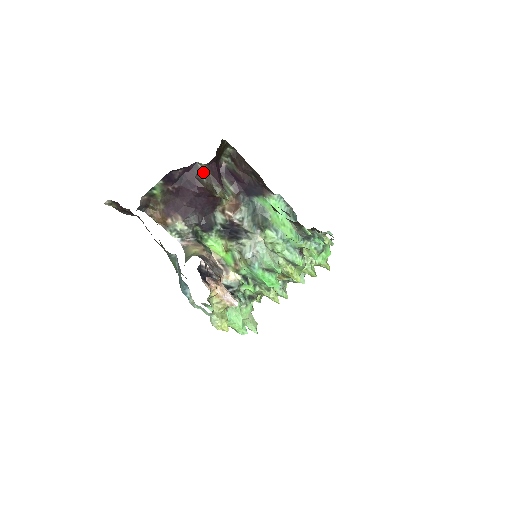
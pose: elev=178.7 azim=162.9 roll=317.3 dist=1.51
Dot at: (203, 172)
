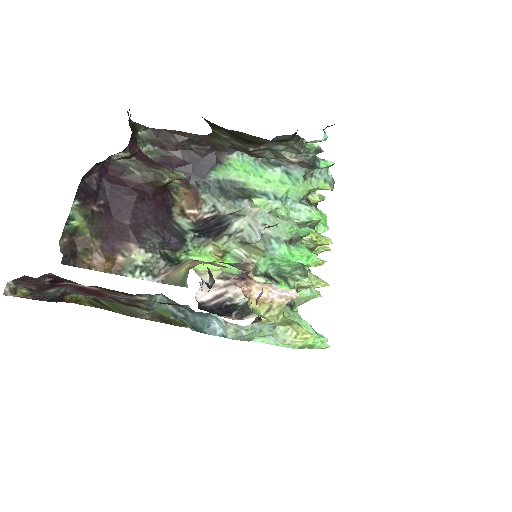
Dot at: (127, 164)
